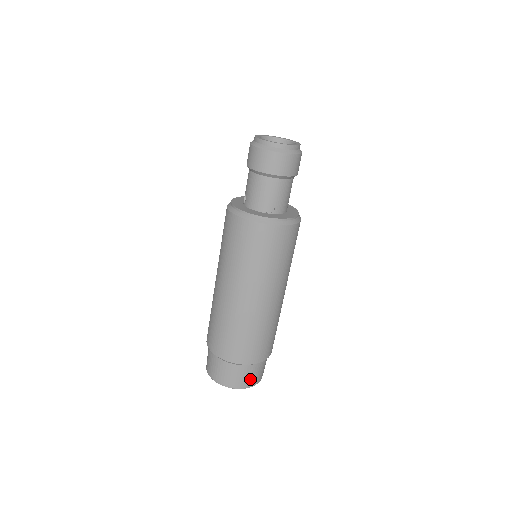
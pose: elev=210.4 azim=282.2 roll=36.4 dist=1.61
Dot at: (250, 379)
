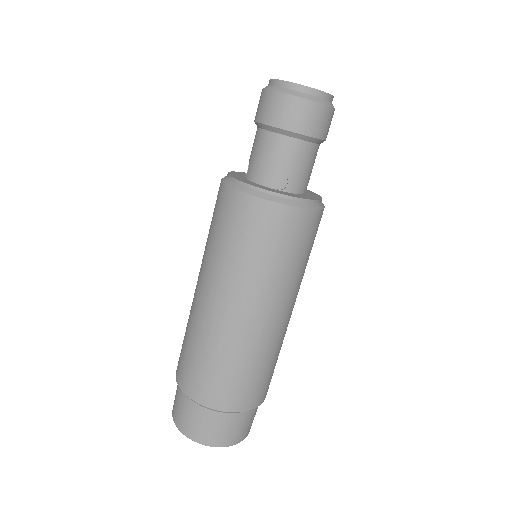
Dot at: (229, 434)
